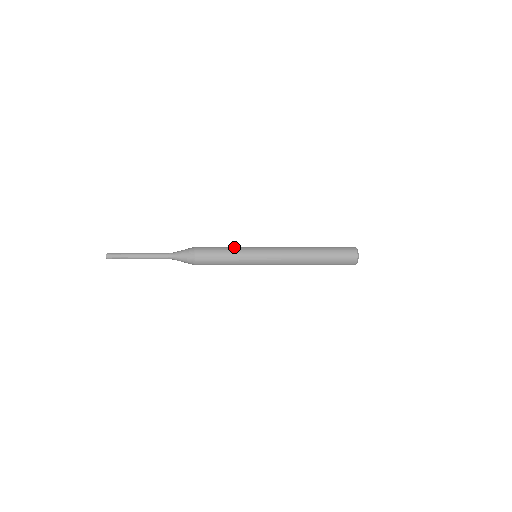
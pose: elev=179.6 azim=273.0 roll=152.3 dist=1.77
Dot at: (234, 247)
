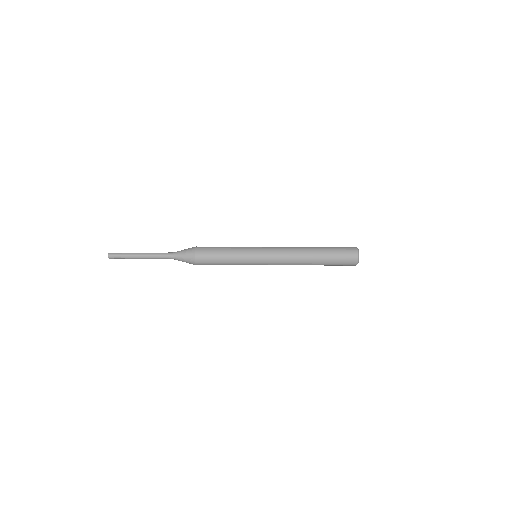
Dot at: (234, 252)
